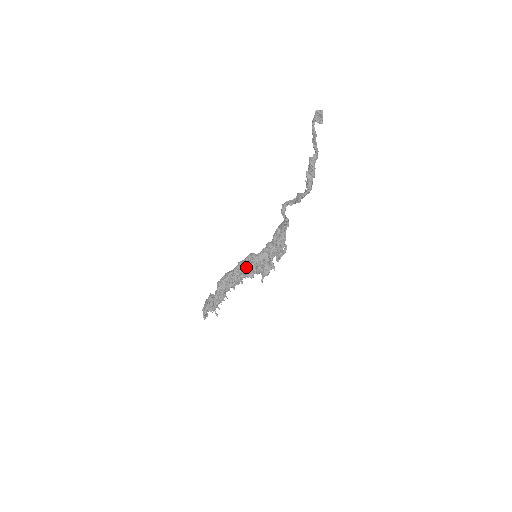
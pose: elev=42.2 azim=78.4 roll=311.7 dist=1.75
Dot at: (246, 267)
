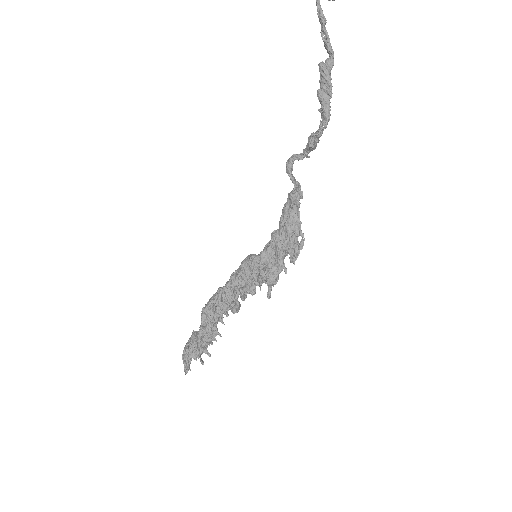
Dot at: (243, 278)
